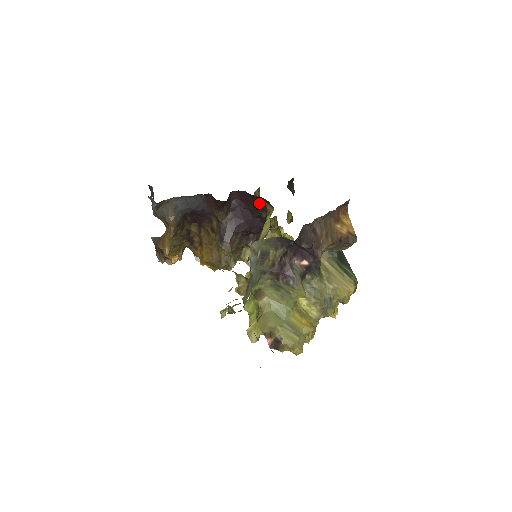
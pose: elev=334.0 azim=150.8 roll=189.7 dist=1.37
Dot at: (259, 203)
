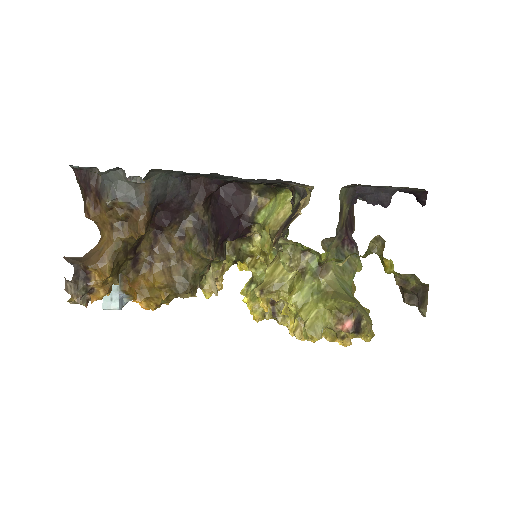
Dot at: (247, 197)
